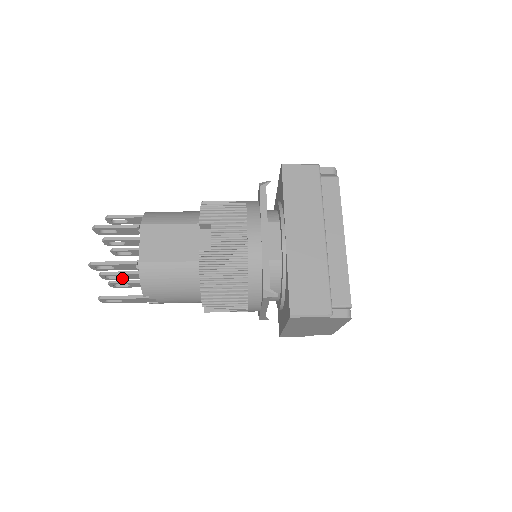
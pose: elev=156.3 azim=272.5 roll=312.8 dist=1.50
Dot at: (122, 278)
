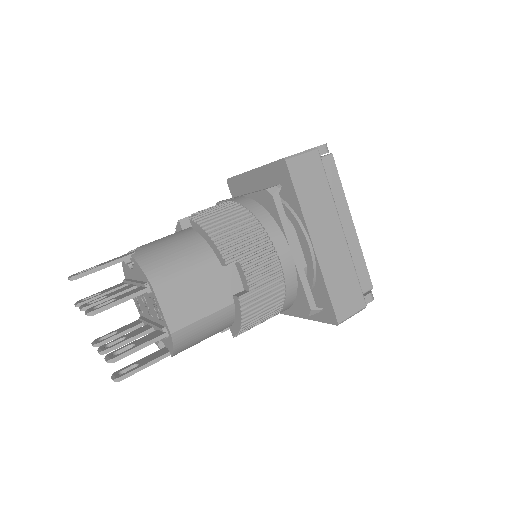
Dot at: occluded
